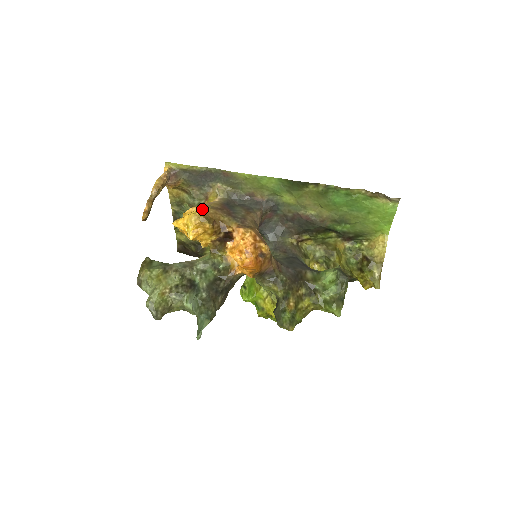
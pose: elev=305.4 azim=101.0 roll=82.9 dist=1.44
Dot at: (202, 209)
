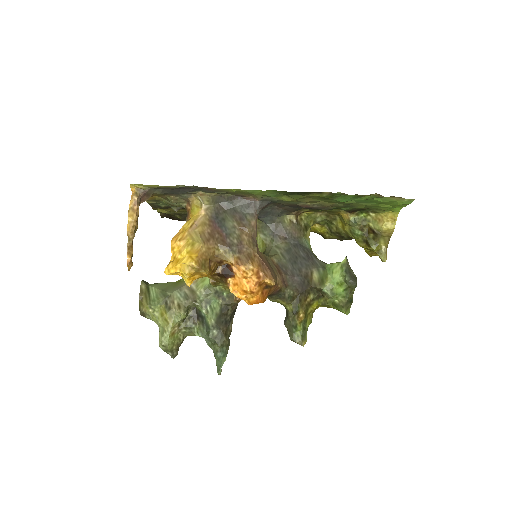
Dot at: (192, 247)
